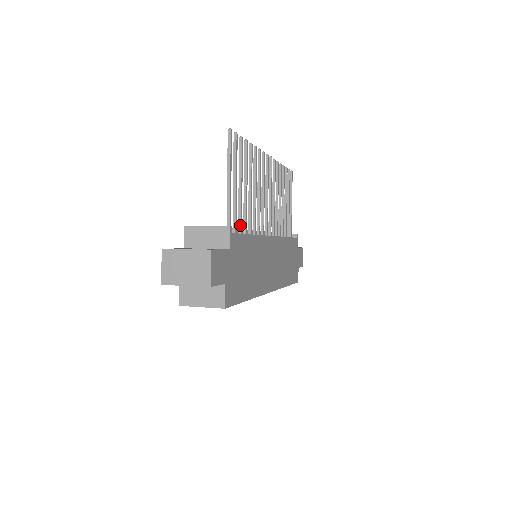
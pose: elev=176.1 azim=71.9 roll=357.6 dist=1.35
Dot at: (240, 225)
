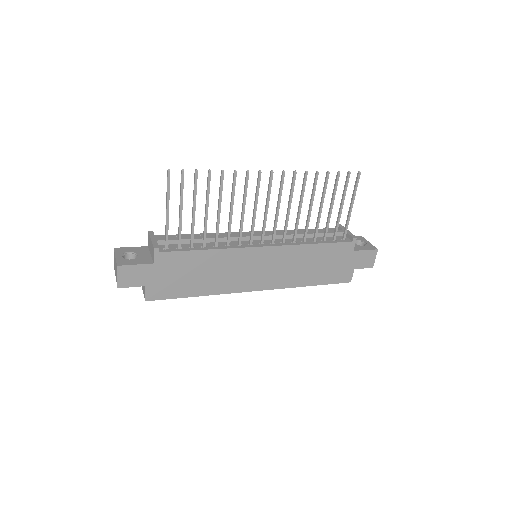
Dot at: (191, 241)
